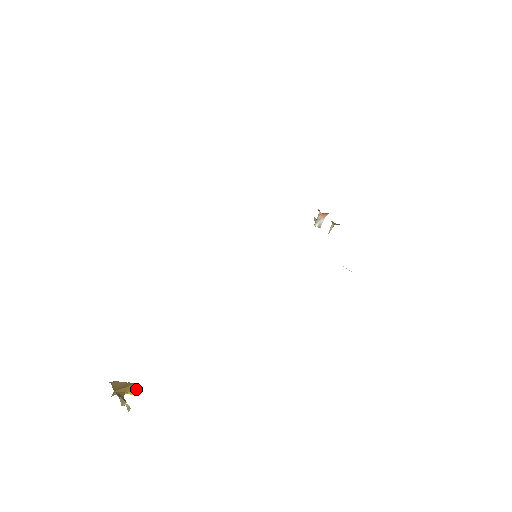
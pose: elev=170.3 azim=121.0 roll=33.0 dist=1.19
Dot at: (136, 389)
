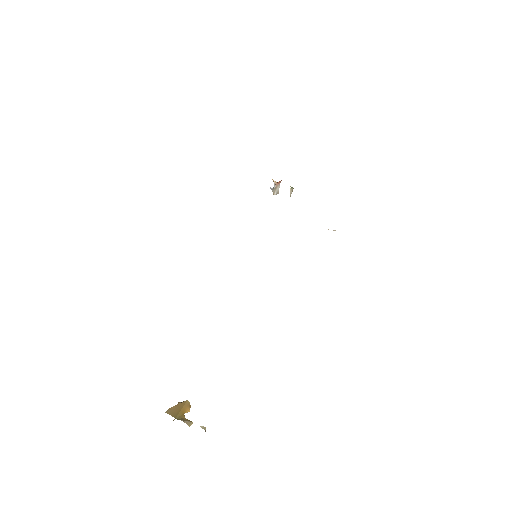
Dot at: (190, 405)
